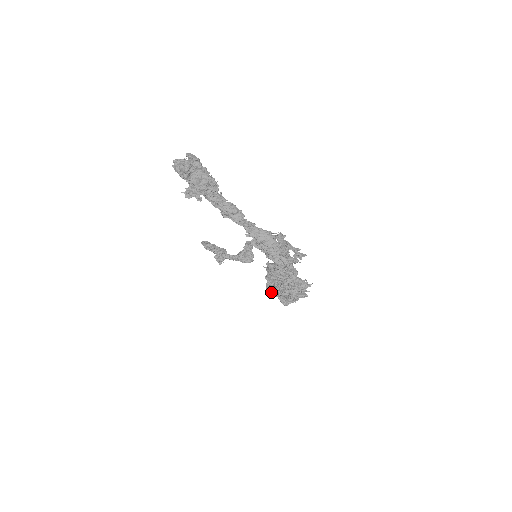
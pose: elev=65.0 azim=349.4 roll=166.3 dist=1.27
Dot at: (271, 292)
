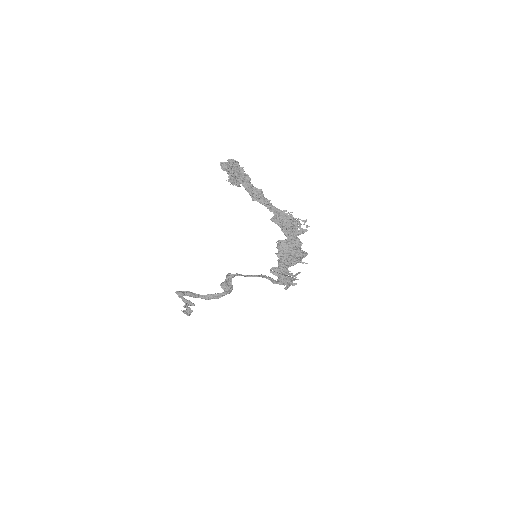
Dot at: (274, 274)
